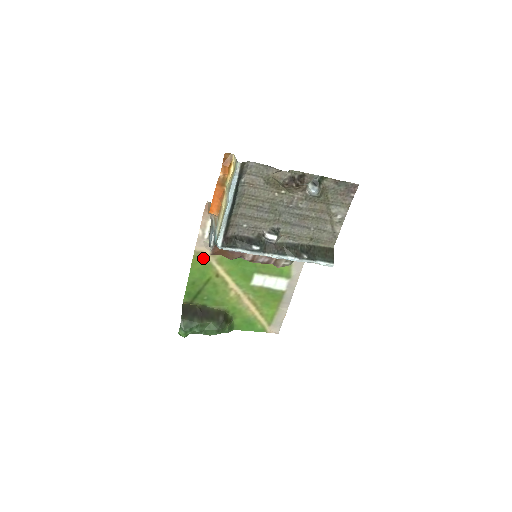
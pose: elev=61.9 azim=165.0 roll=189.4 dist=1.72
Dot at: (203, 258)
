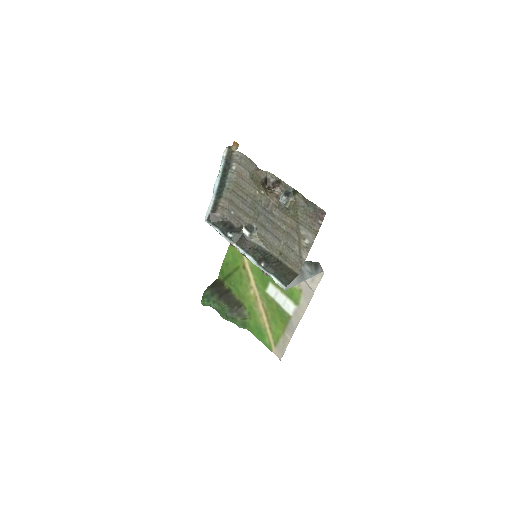
Dot at: occluded
